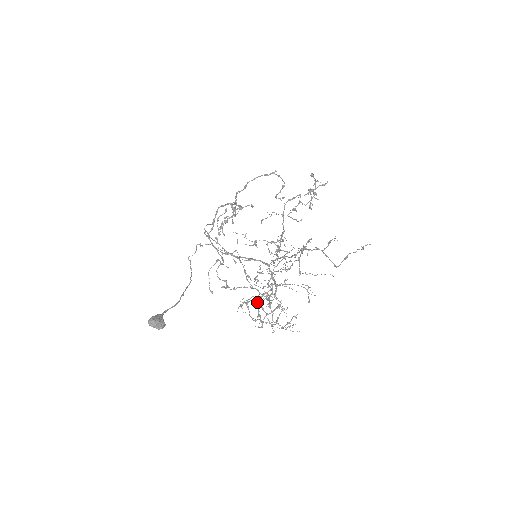
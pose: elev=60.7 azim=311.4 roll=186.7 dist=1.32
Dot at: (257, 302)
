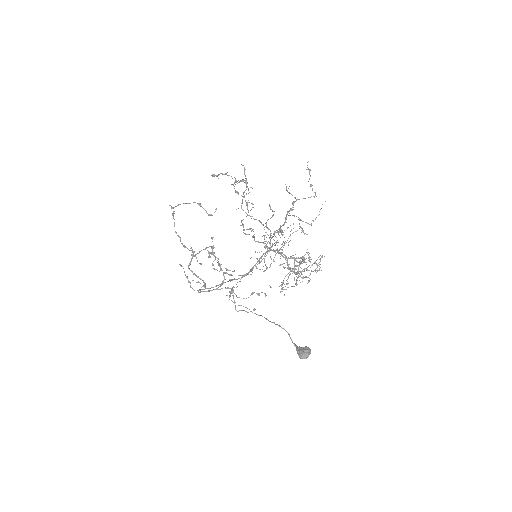
Dot at: (295, 273)
